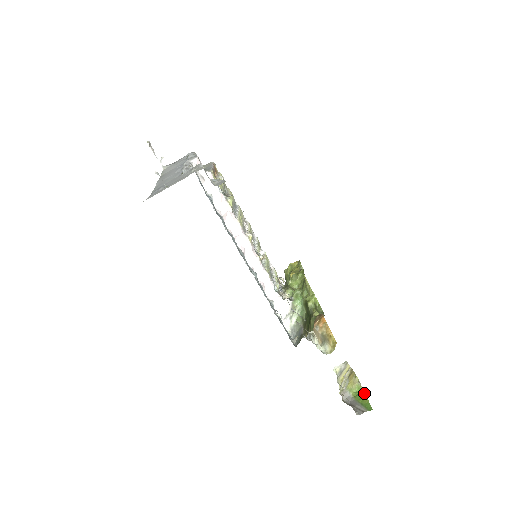
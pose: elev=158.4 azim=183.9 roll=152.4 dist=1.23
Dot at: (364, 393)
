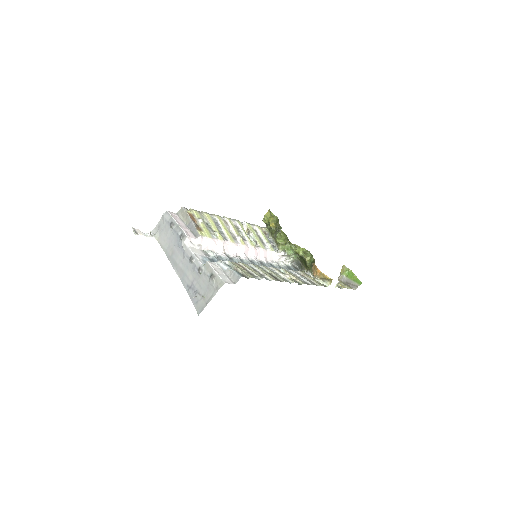
Dot at: (352, 272)
